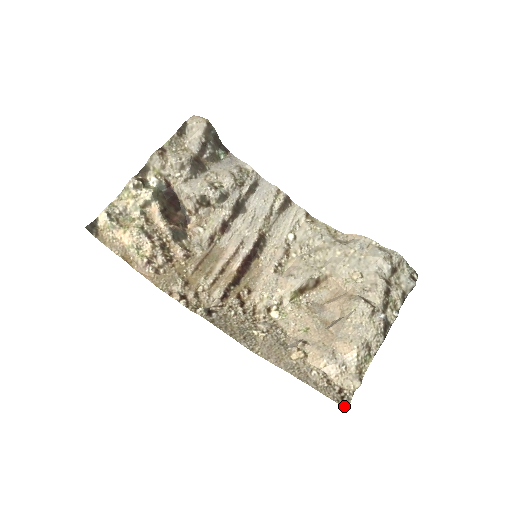
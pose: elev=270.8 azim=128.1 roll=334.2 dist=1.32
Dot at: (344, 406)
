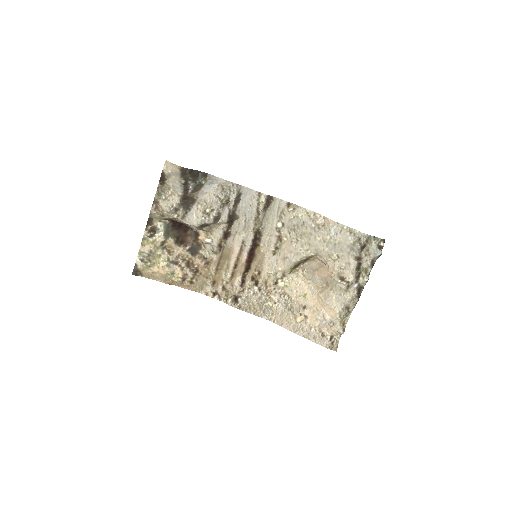
Dot at: (334, 349)
